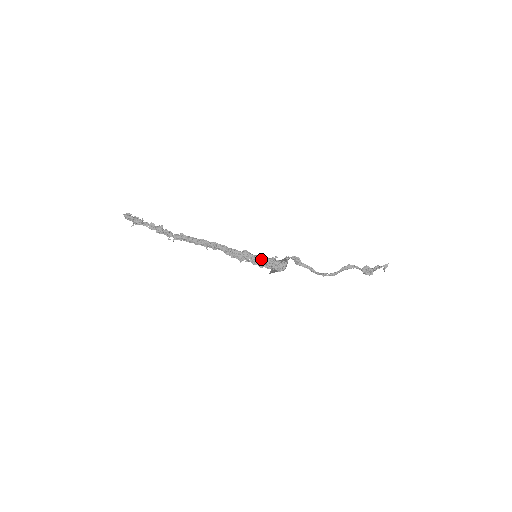
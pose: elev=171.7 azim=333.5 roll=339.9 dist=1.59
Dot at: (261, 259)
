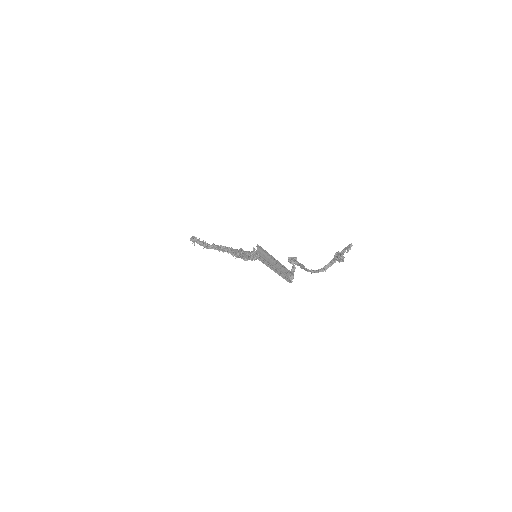
Dot at: (246, 253)
